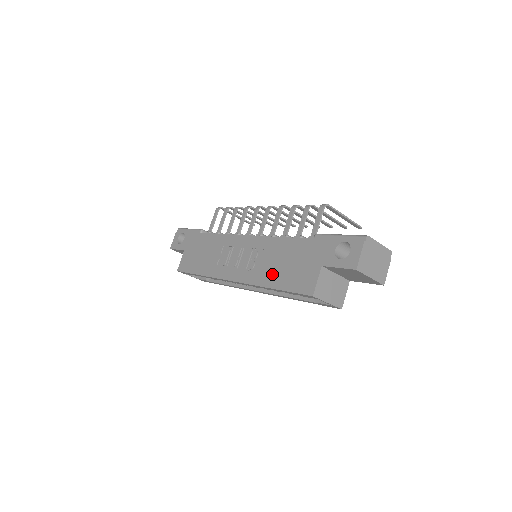
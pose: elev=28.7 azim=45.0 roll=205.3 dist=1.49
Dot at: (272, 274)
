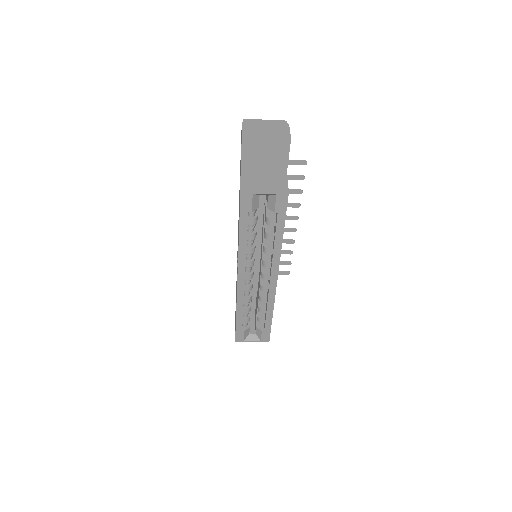
Dot at: occluded
